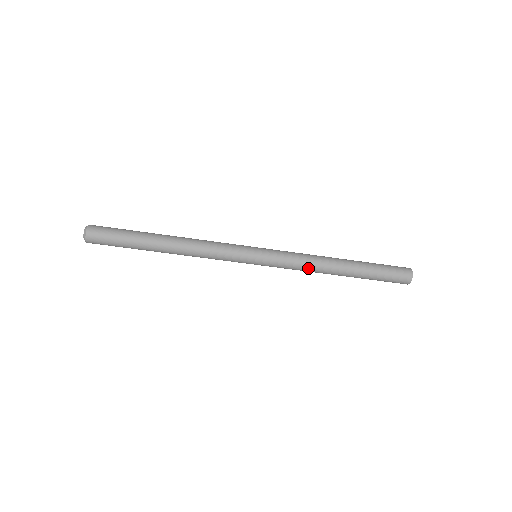
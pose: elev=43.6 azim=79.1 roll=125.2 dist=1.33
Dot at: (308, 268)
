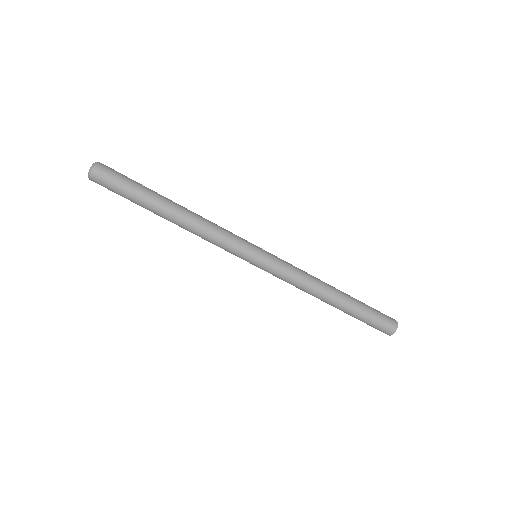
Dot at: (307, 277)
